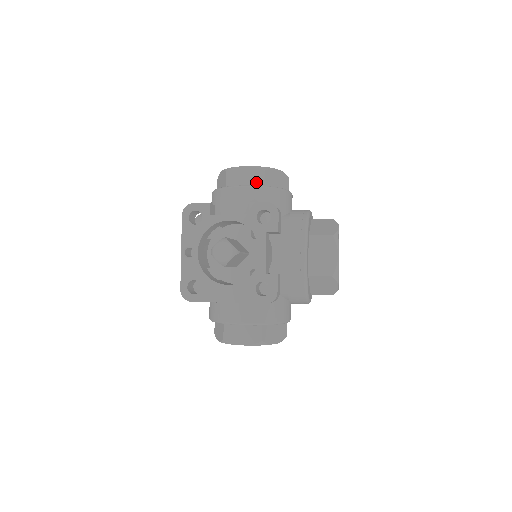
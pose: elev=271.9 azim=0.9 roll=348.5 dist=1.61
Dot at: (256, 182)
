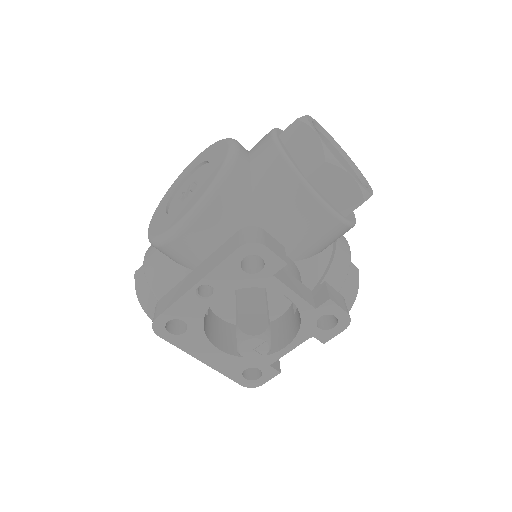
Dot at: (343, 205)
